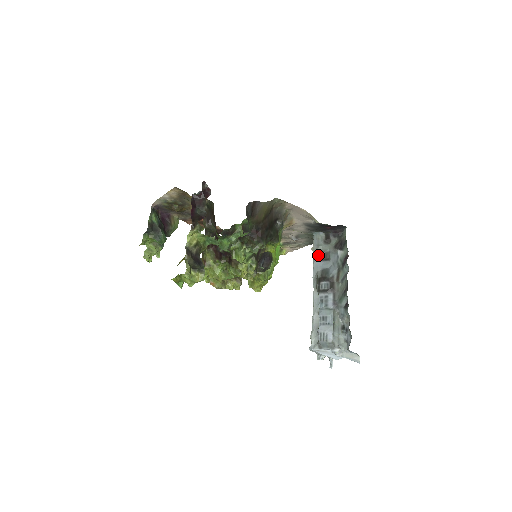
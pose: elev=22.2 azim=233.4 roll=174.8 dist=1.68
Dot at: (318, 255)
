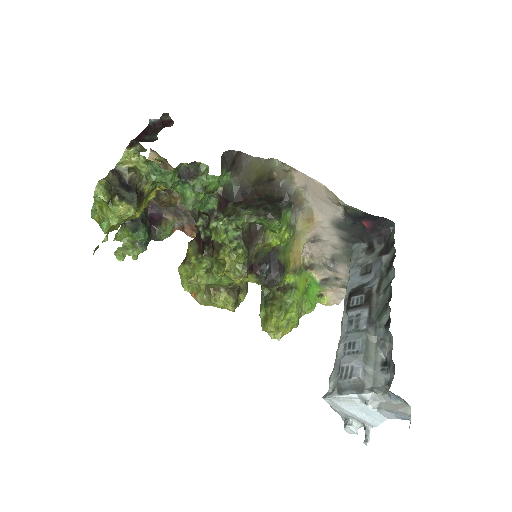
Dot at: (355, 270)
